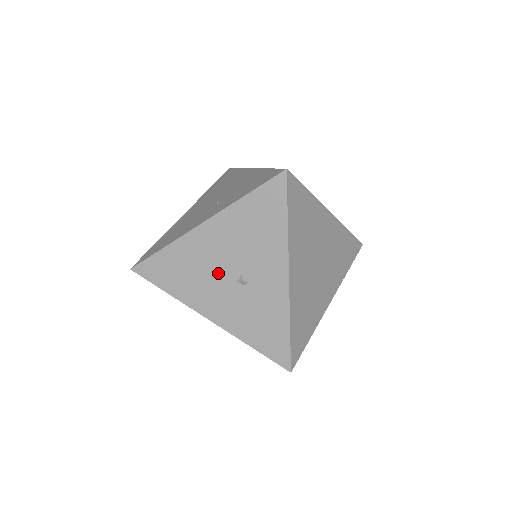
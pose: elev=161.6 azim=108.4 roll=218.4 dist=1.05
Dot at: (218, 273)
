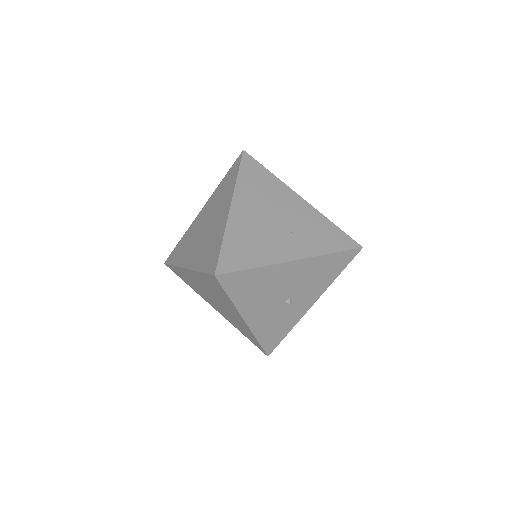
Dot at: (277, 294)
